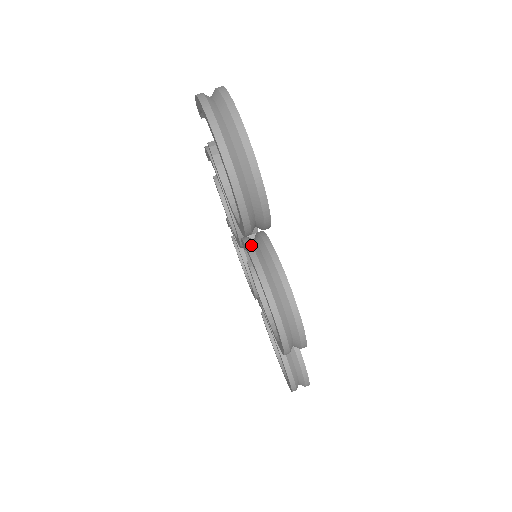
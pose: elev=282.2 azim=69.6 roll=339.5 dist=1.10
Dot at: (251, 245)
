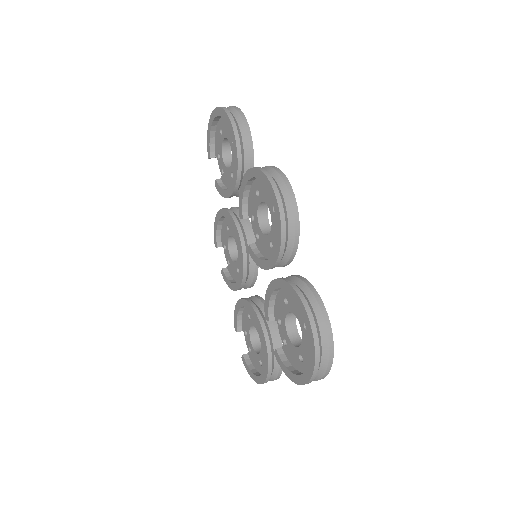
Dot at: occluded
